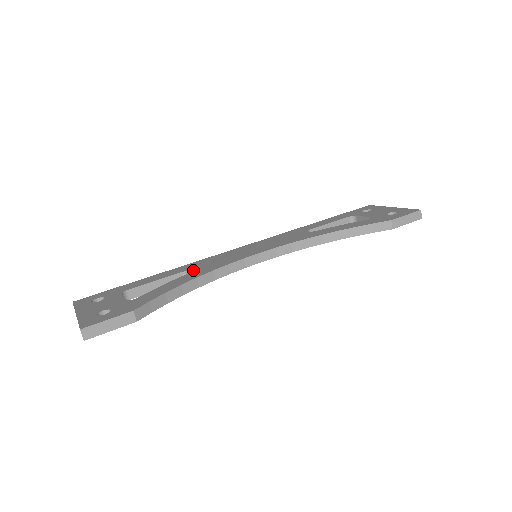
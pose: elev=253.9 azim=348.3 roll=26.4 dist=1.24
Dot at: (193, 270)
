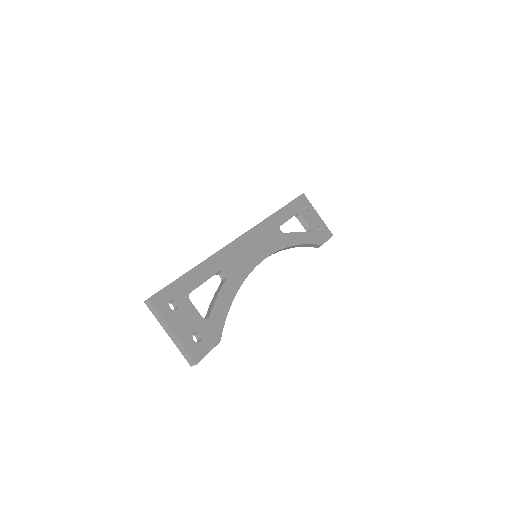
Dot at: (228, 273)
